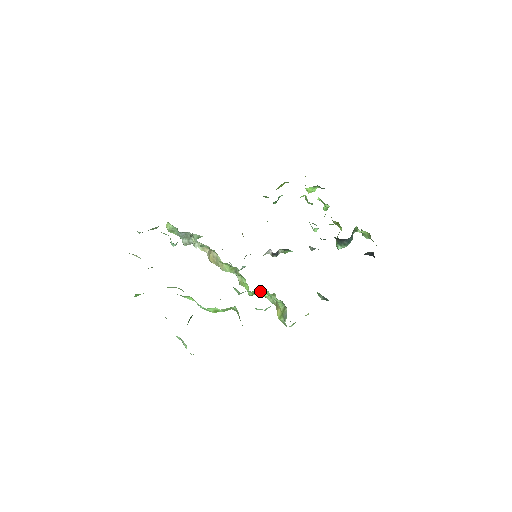
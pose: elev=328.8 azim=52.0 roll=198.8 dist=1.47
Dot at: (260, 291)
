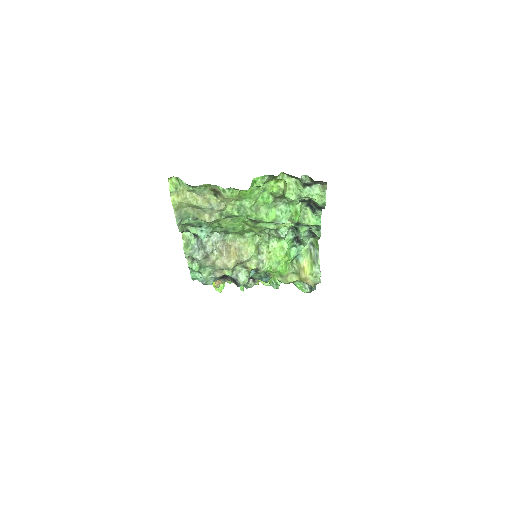
Dot at: (287, 252)
